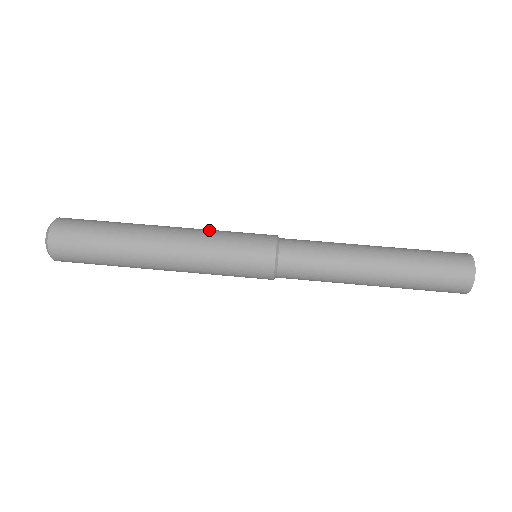
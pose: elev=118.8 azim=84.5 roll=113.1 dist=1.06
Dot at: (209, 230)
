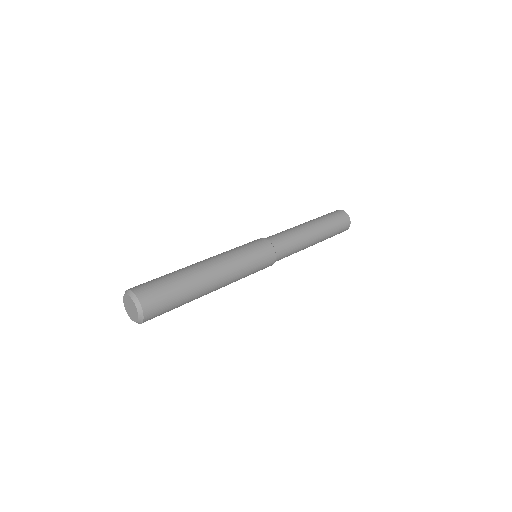
Dot at: occluded
